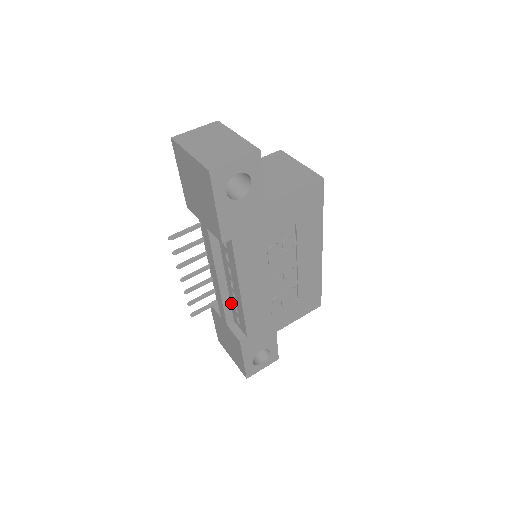
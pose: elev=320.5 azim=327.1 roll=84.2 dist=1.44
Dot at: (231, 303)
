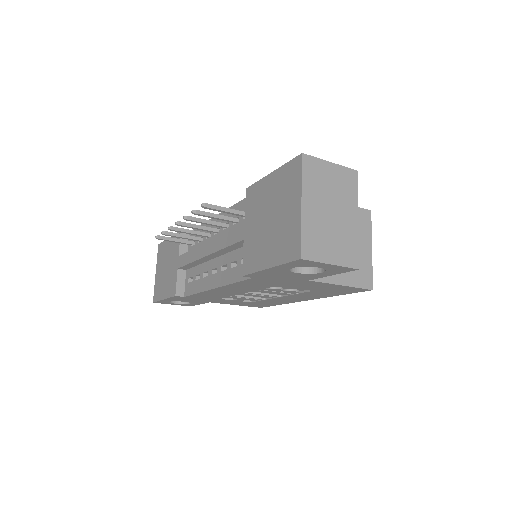
Dot at: (198, 266)
